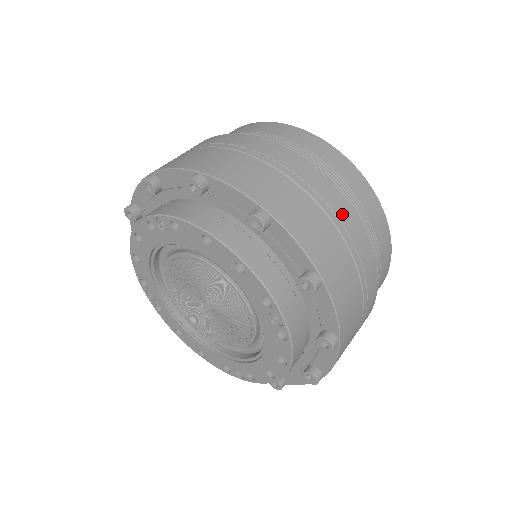
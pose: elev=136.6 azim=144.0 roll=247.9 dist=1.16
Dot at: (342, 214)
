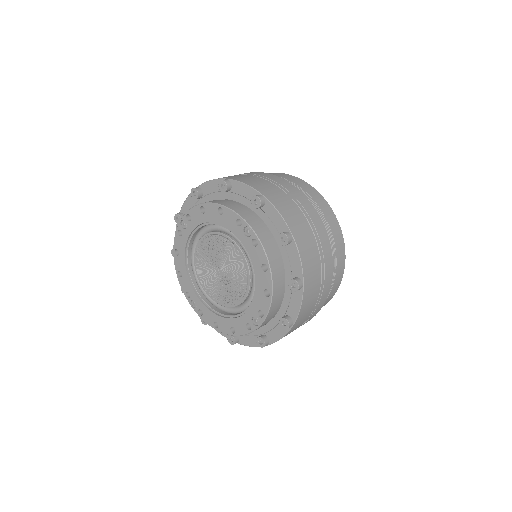
Dot at: (277, 180)
